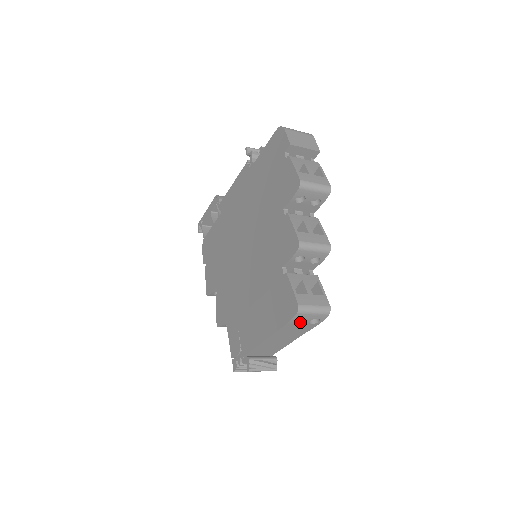
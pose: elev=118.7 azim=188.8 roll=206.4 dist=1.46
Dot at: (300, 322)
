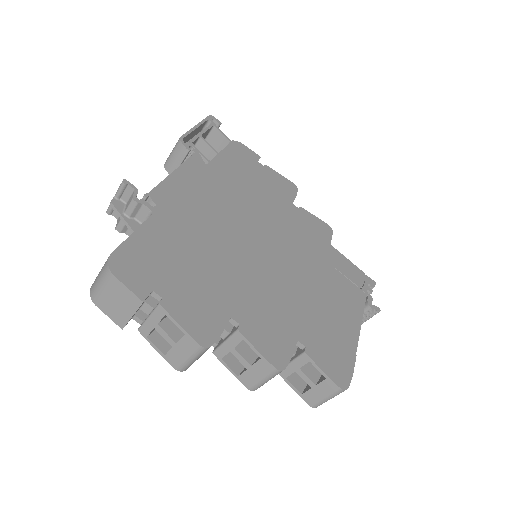
Dot at: occluded
